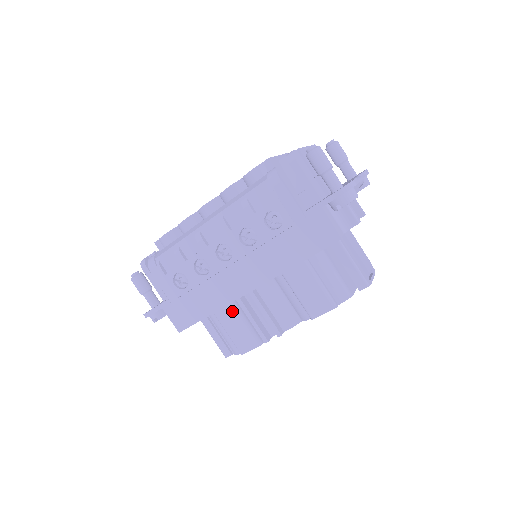
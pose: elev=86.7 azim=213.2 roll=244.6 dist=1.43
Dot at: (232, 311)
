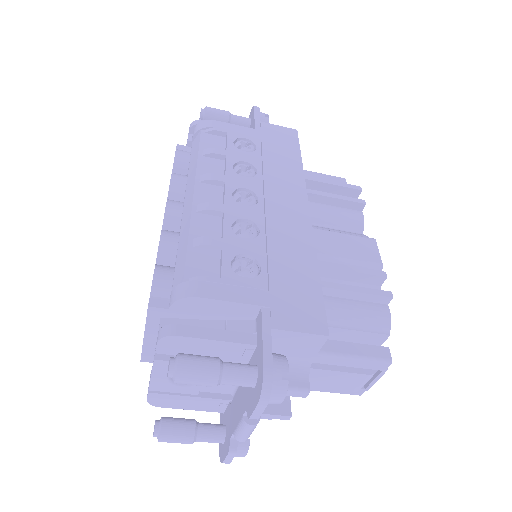
Dot at: occluded
